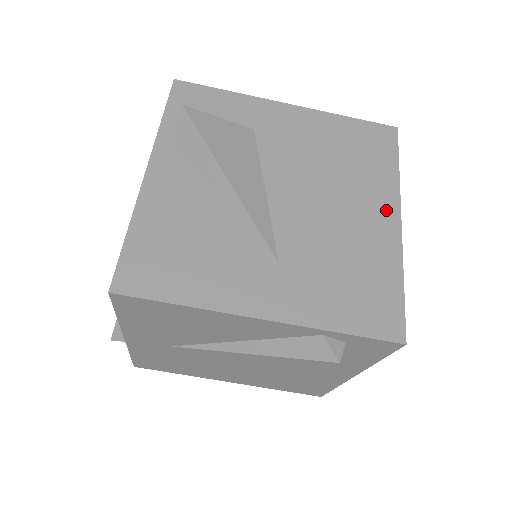
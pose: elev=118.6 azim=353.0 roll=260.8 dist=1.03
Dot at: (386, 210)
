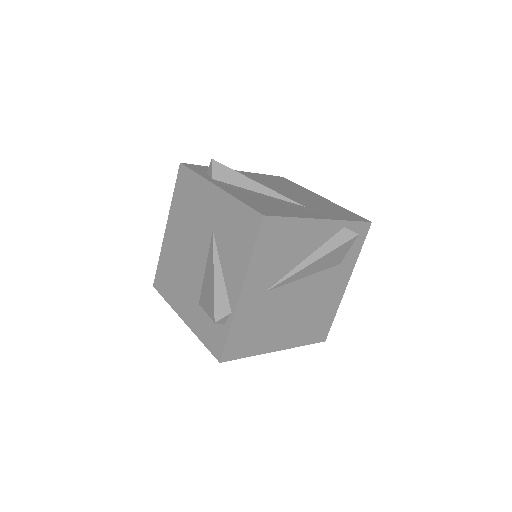
Dot at: (314, 195)
